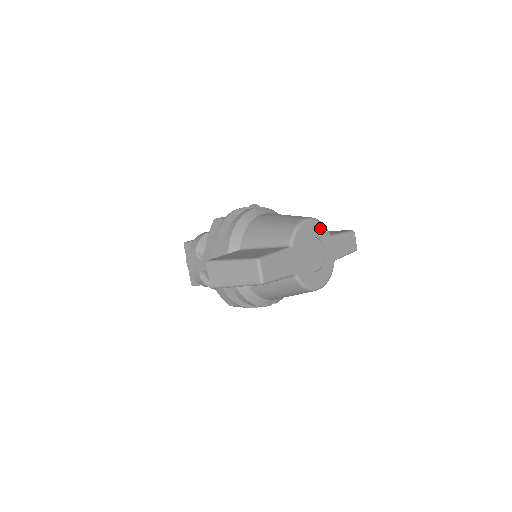
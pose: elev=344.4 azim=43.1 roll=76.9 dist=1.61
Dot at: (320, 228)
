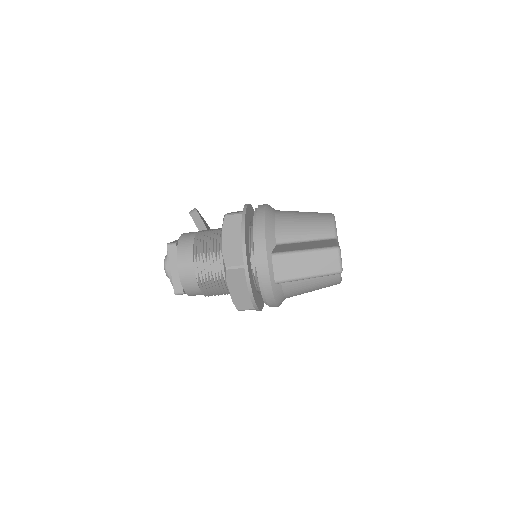
Dot at: occluded
